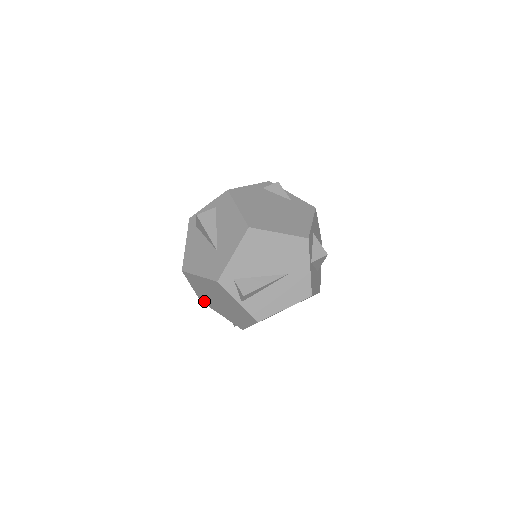
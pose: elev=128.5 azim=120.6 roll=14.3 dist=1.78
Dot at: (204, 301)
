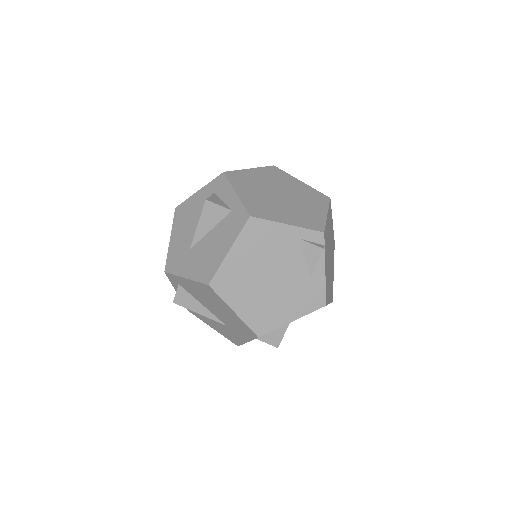
Dot at: occluded
